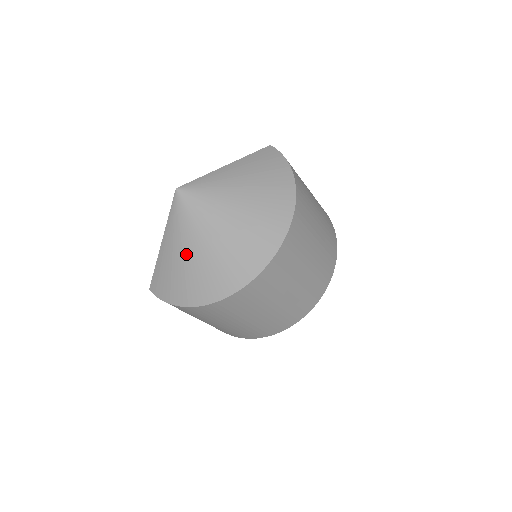
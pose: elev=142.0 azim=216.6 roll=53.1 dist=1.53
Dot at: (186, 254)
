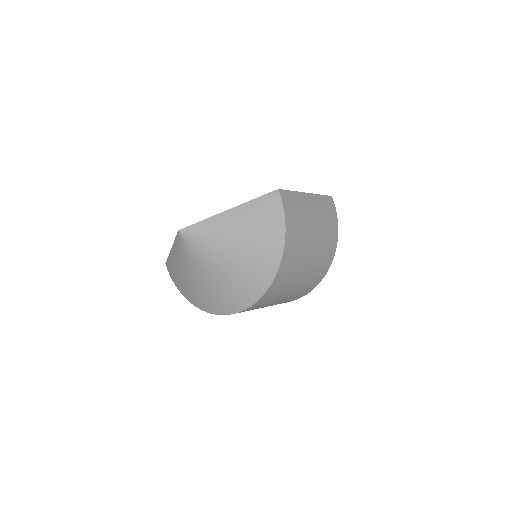
Dot at: (186, 274)
